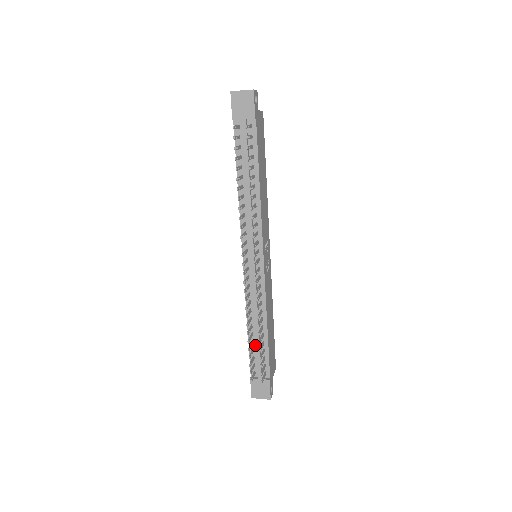
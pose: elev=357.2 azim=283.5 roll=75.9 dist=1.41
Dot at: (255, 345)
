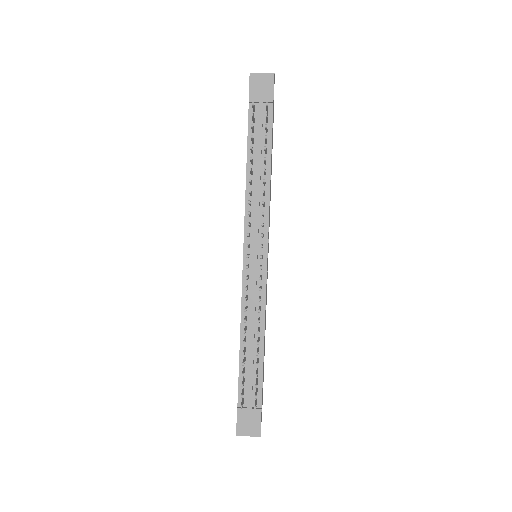
Dot at: (247, 363)
